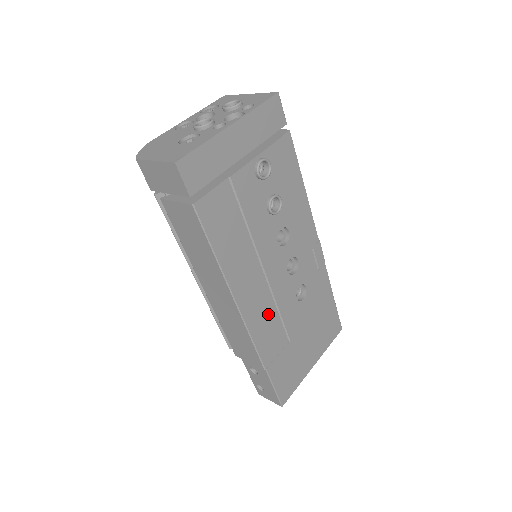
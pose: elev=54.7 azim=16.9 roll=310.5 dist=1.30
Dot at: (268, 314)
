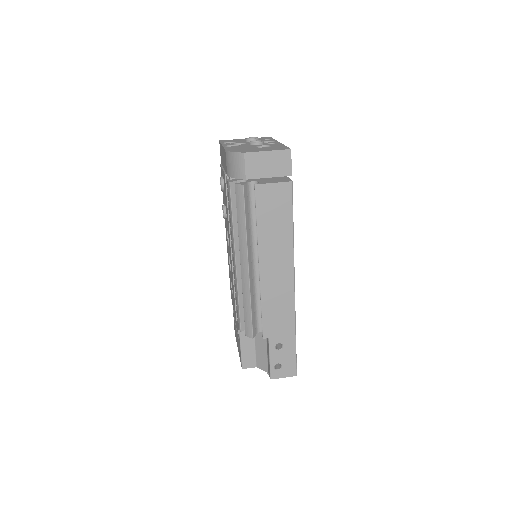
Dot at: occluded
